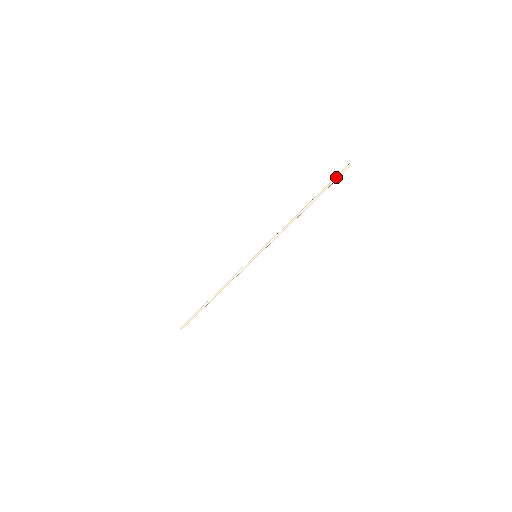
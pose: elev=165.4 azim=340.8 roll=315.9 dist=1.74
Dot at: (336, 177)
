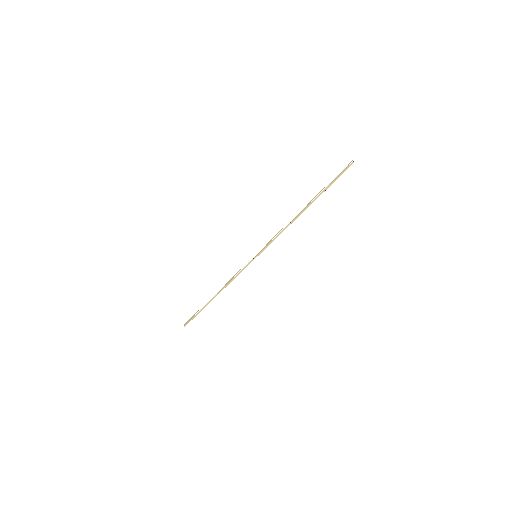
Dot at: (338, 175)
